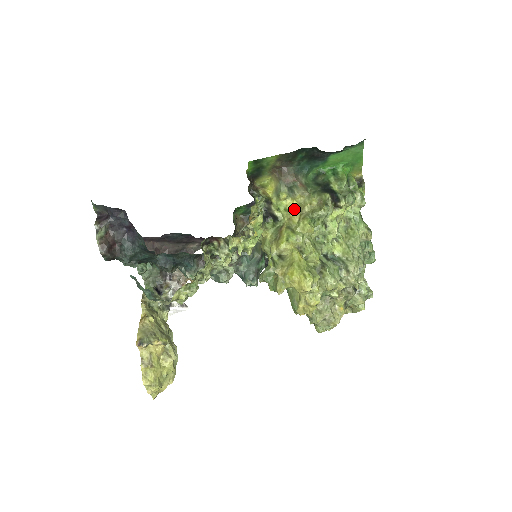
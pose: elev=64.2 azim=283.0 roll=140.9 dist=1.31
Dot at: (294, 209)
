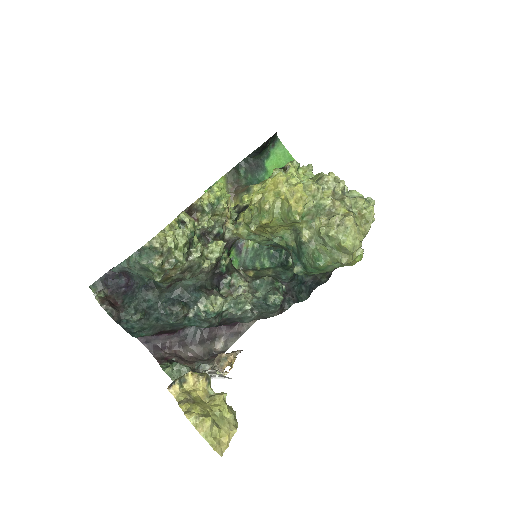
Dot at: occluded
